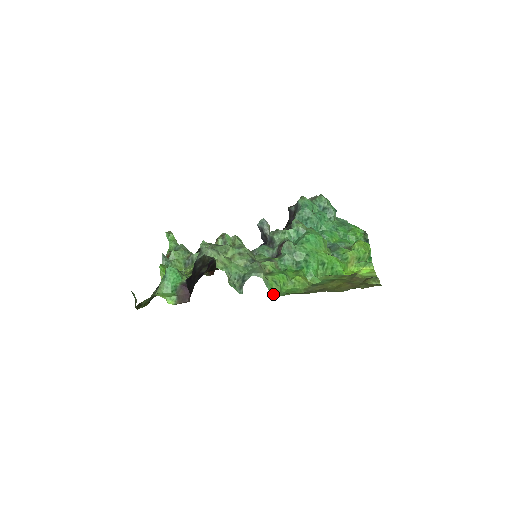
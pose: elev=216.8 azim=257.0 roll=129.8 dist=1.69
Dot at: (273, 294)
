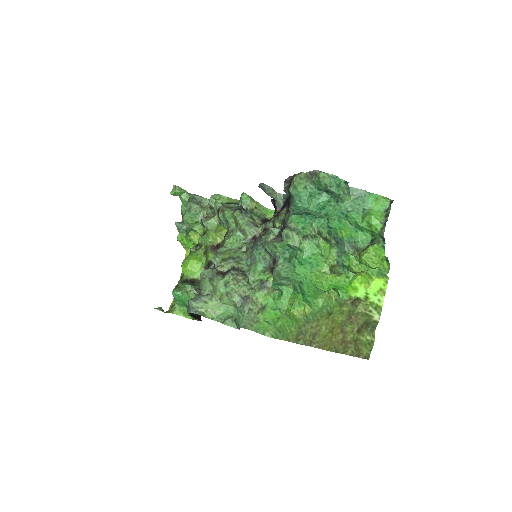
Dot at: (267, 334)
